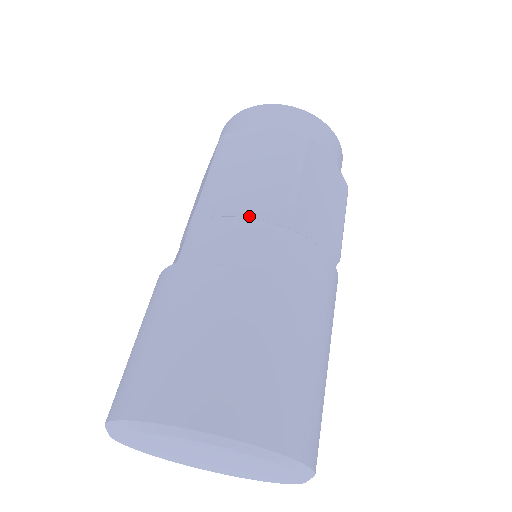
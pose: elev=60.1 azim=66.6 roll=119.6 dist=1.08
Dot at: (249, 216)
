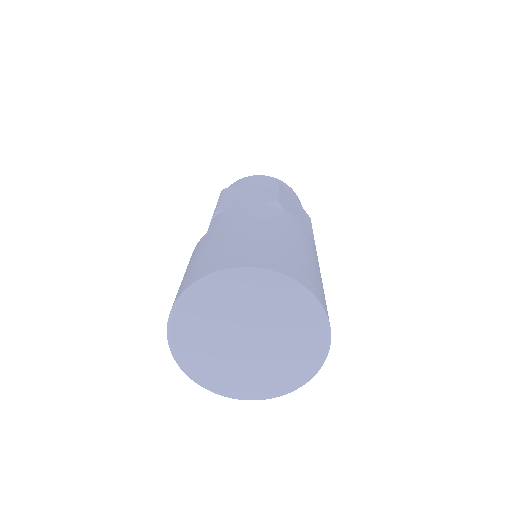
Dot at: occluded
